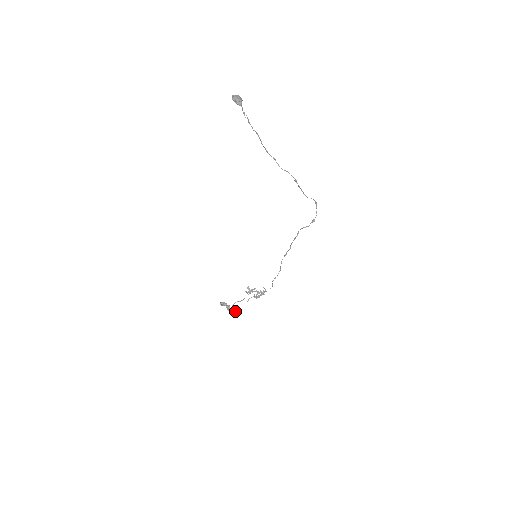
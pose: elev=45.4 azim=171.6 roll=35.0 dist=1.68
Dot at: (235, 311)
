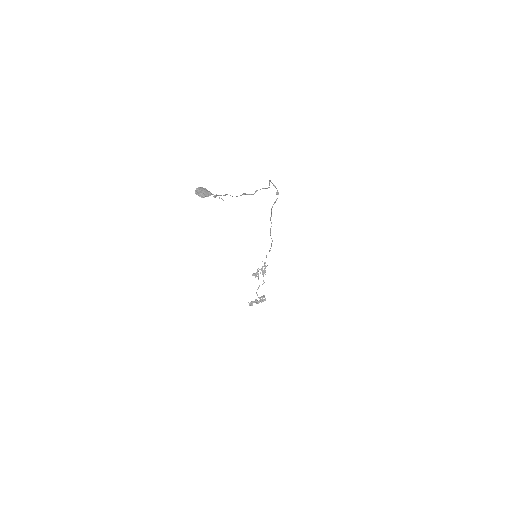
Dot at: occluded
